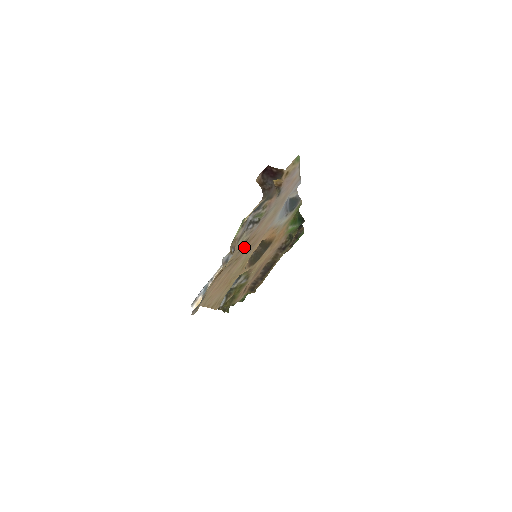
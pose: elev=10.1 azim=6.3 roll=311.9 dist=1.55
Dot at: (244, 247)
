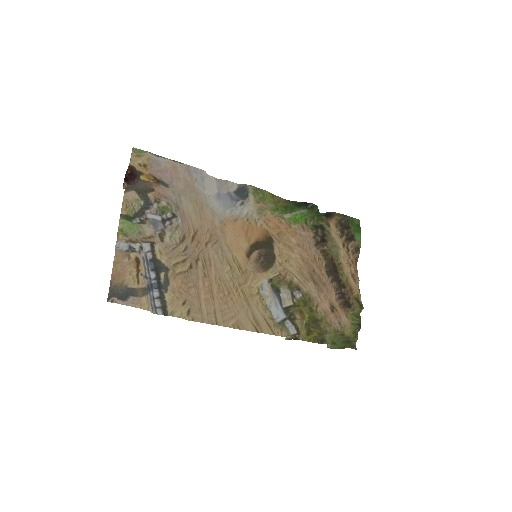
Dot at: (192, 245)
